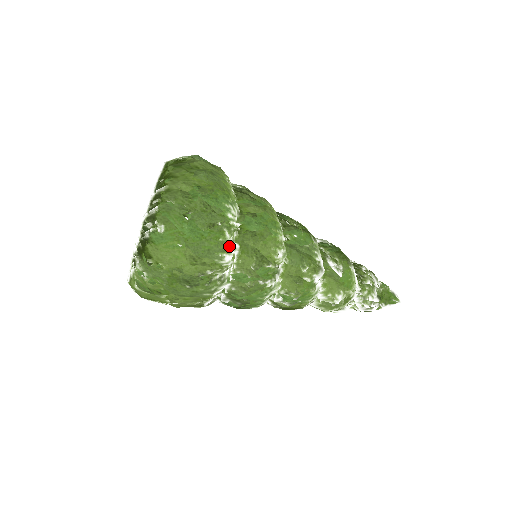
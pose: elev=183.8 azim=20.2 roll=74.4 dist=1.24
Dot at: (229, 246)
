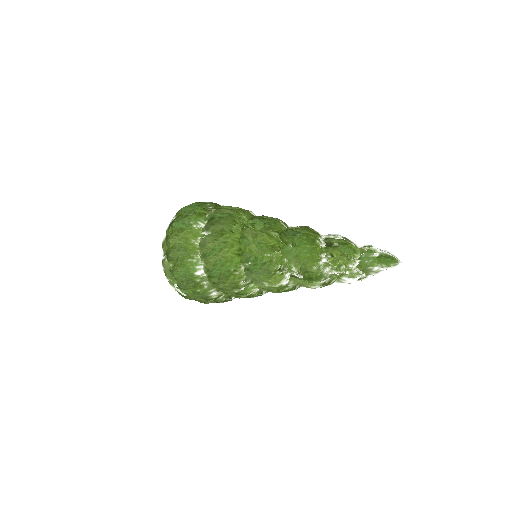
Dot at: (208, 290)
